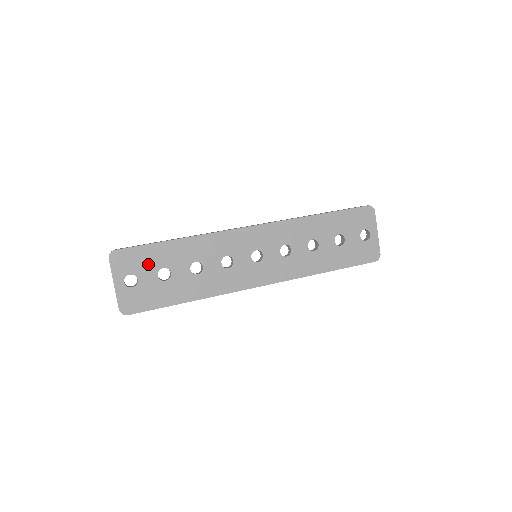
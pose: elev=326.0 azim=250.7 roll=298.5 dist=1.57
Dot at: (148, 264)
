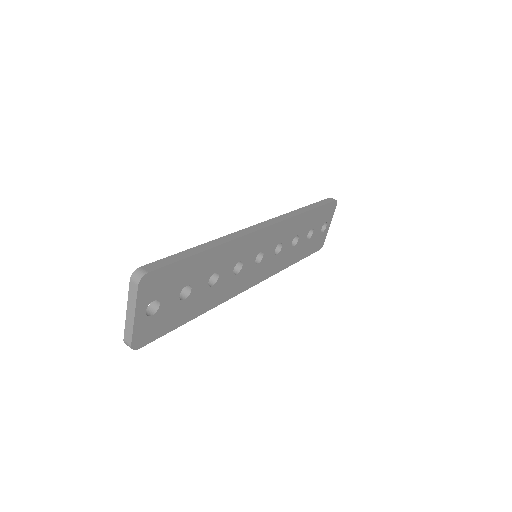
Dot at: (175, 284)
